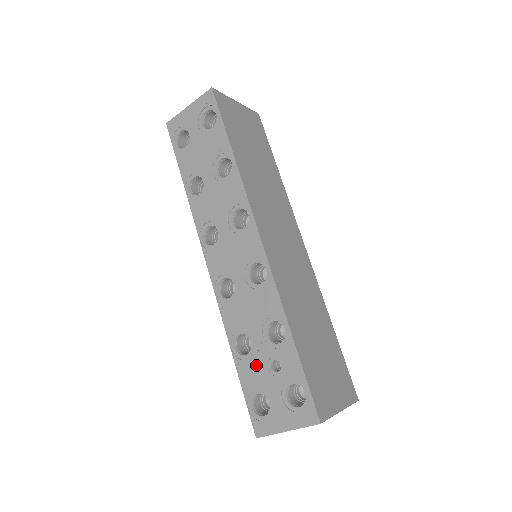
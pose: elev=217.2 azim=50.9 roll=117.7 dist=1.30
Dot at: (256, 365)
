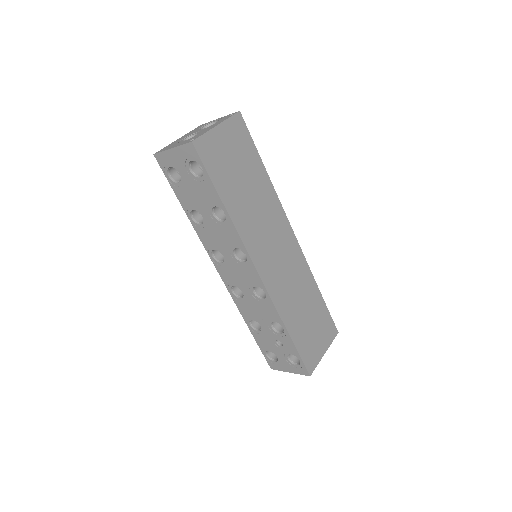
Dot at: (266, 339)
